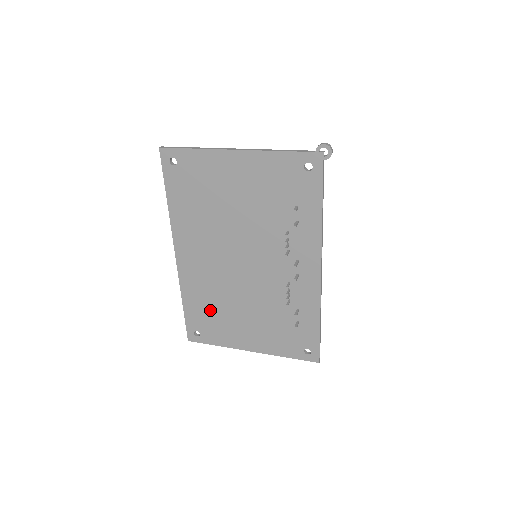
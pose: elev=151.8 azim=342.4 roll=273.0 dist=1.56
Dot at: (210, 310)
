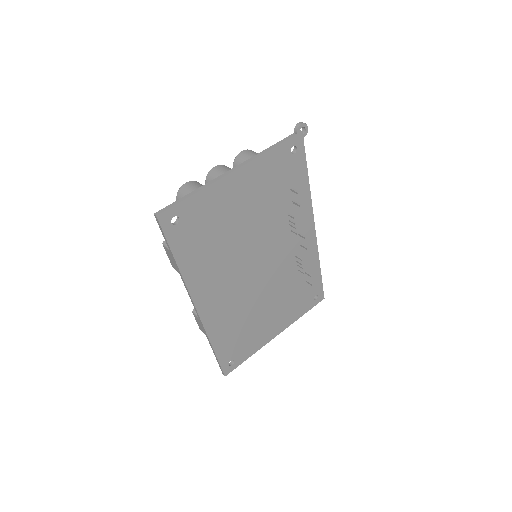
Dot at: (239, 332)
